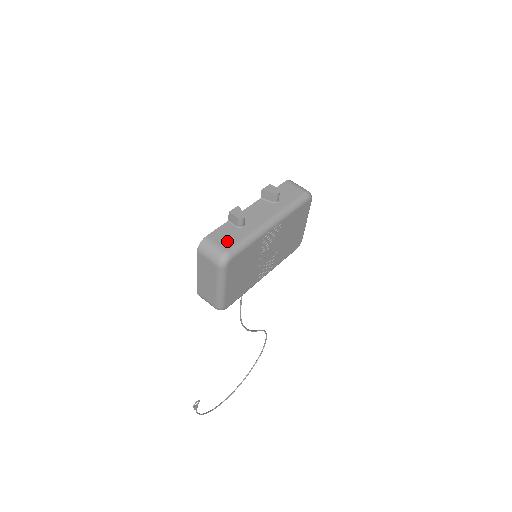
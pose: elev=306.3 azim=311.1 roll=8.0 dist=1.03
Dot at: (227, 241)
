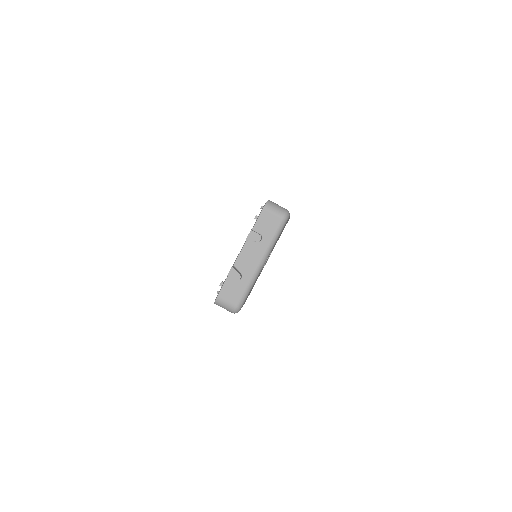
Dot at: (233, 297)
